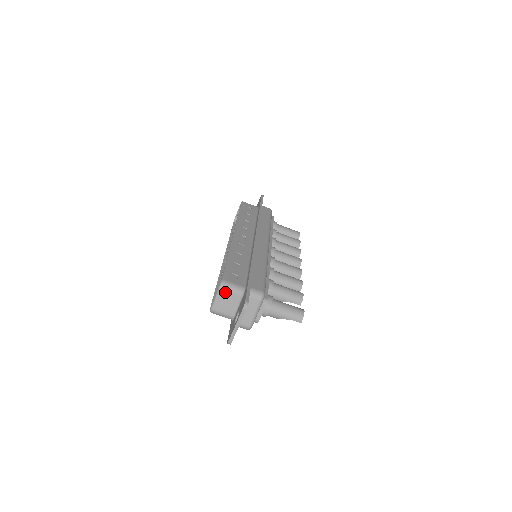
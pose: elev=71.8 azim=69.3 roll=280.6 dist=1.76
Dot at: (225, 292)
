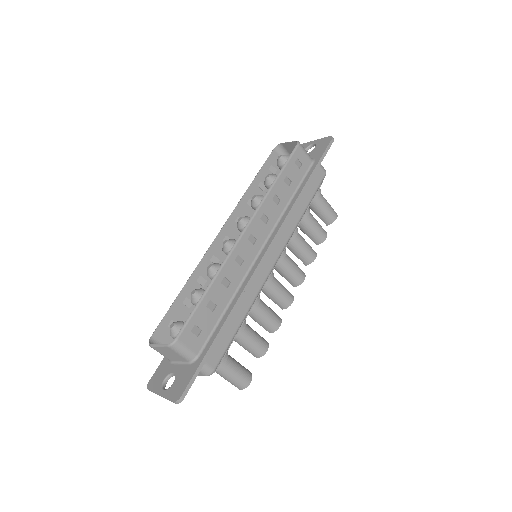
Dot at: (172, 351)
